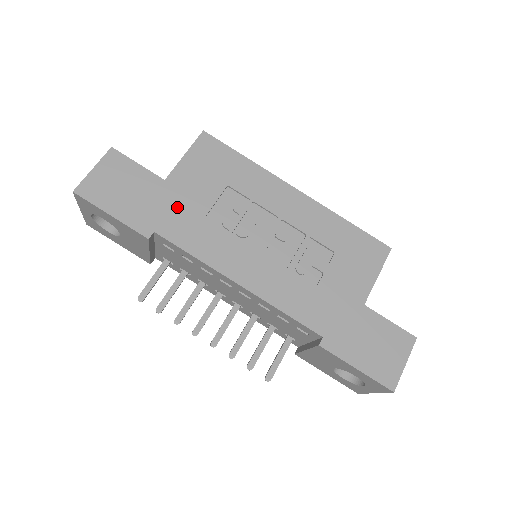
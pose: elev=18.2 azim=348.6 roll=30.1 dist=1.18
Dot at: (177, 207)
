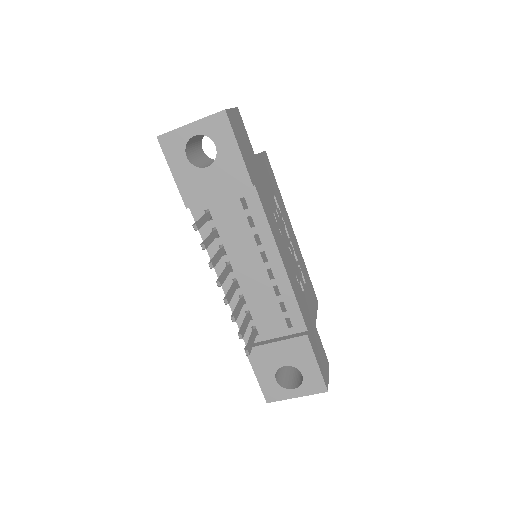
Dot at: (261, 182)
